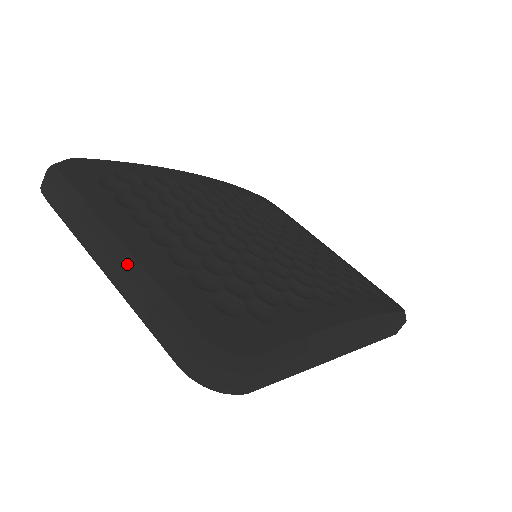
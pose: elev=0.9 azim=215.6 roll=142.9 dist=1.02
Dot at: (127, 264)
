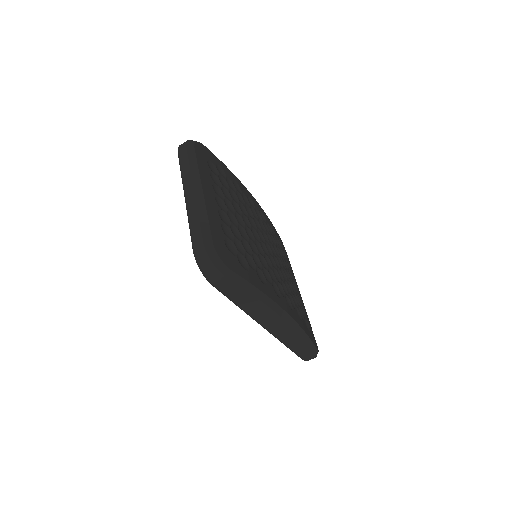
Dot at: (199, 199)
